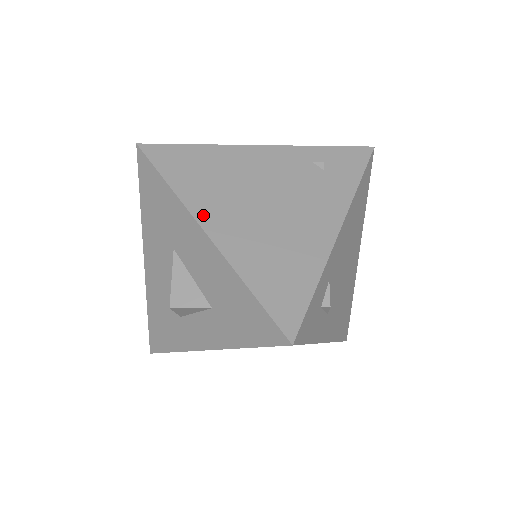
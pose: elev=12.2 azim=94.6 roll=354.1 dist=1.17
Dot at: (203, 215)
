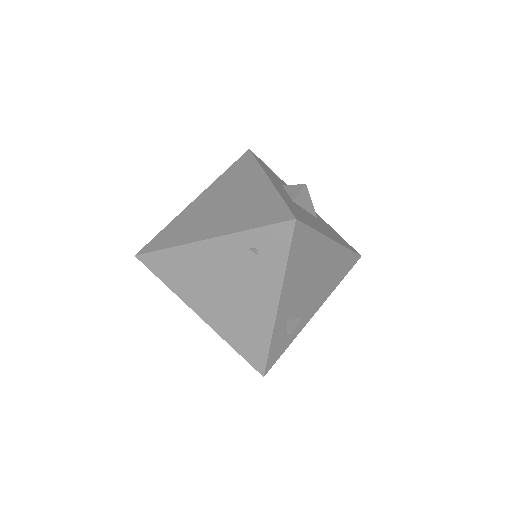
Dot at: (193, 305)
